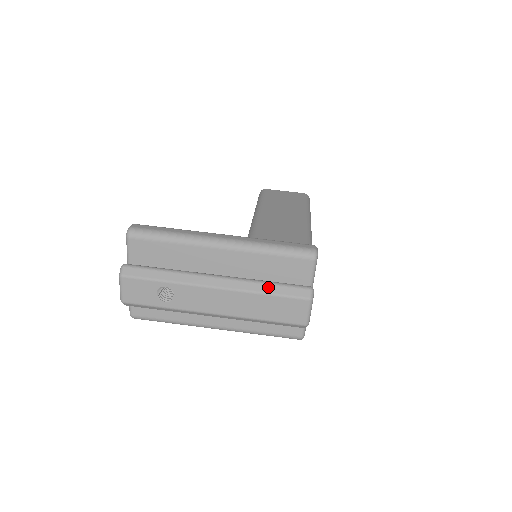
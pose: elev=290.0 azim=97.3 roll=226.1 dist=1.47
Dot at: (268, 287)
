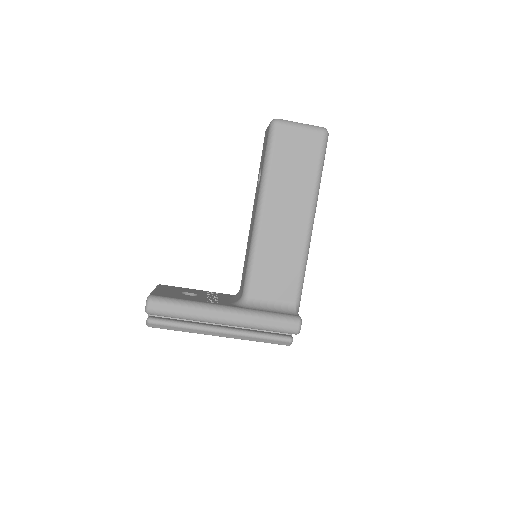
Dot at: (259, 340)
